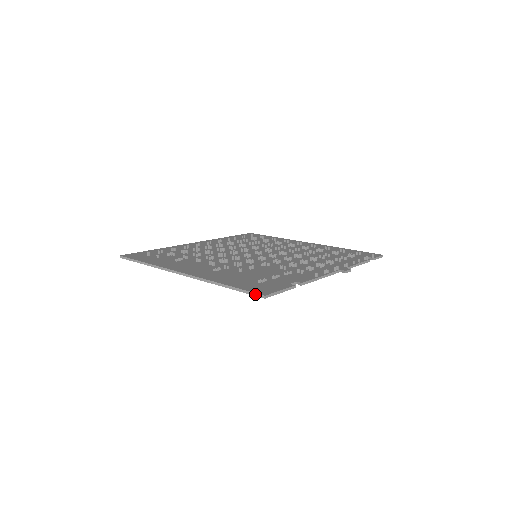
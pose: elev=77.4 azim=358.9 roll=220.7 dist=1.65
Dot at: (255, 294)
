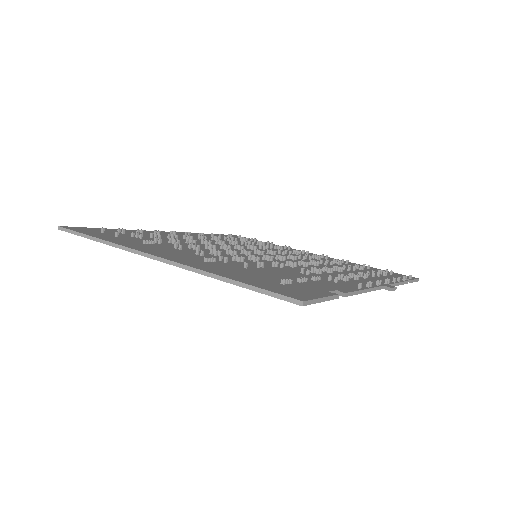
Dot at: (284, 297)
